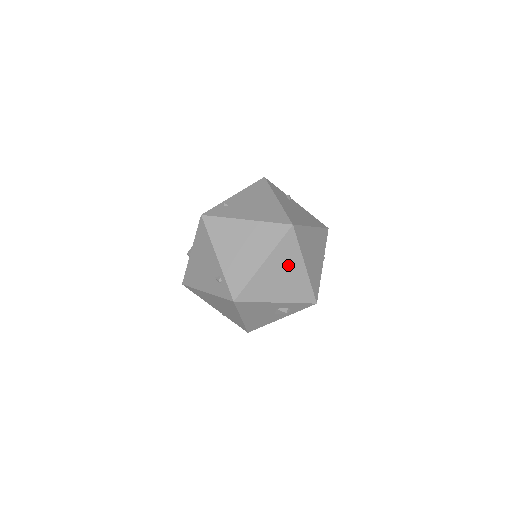
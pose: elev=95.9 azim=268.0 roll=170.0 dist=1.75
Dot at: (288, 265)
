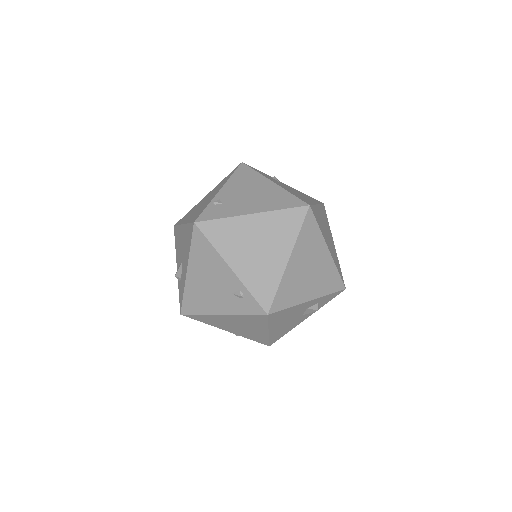
Dot at: (313, 254)
